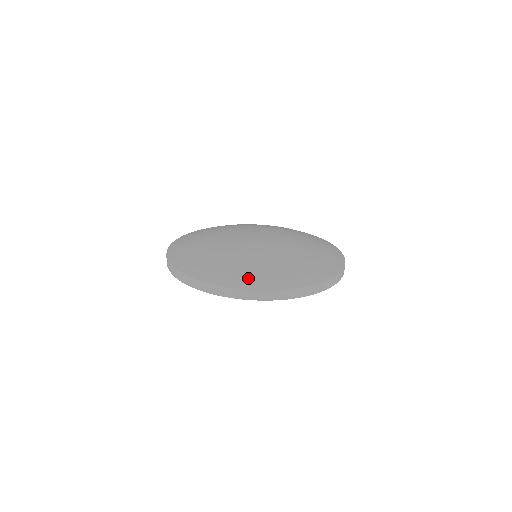
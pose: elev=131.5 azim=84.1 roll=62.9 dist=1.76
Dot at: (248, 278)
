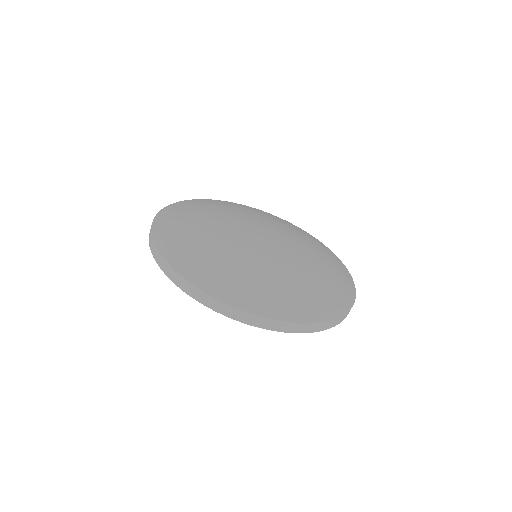
Dot at: (233, 289)
